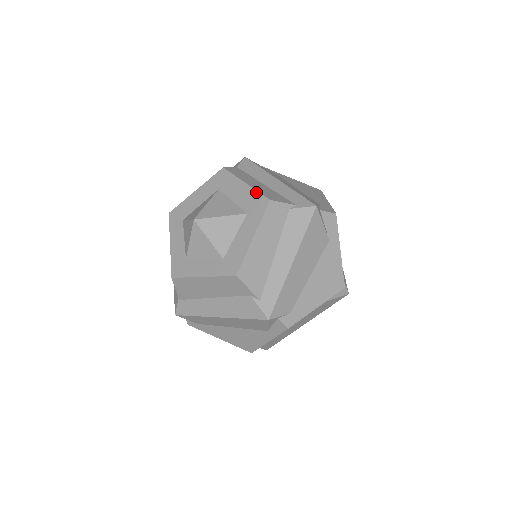
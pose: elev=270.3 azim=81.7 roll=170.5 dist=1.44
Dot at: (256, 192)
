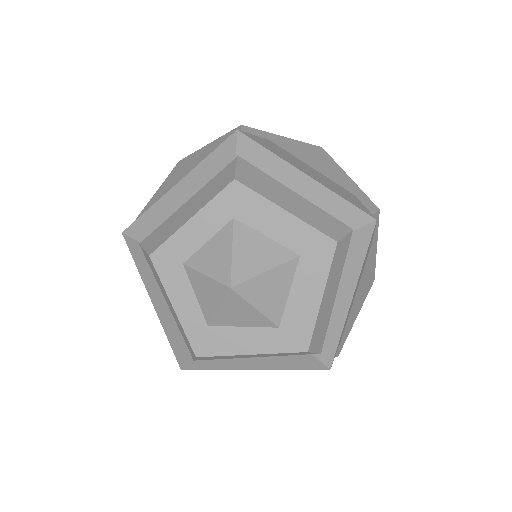
Dot at: (313, 325)
